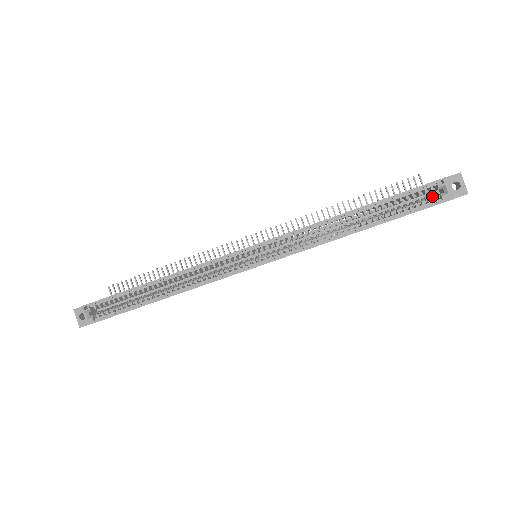
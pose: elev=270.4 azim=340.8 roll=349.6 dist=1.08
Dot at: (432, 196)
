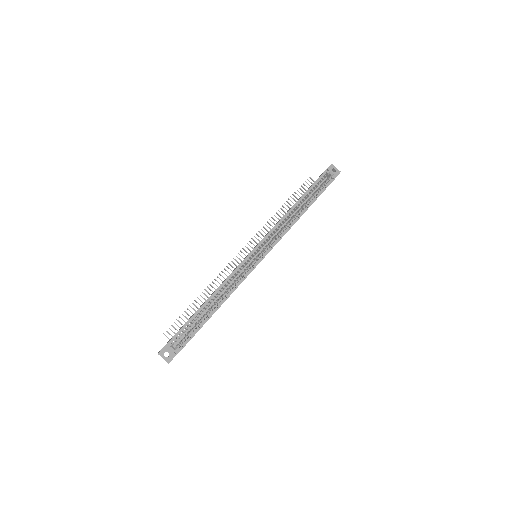
Dot at: (327, 179)
